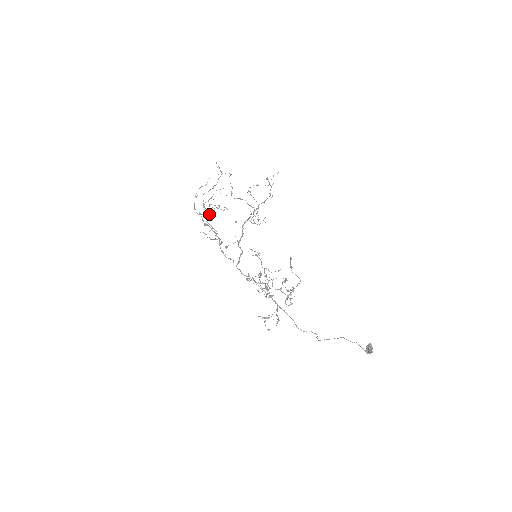
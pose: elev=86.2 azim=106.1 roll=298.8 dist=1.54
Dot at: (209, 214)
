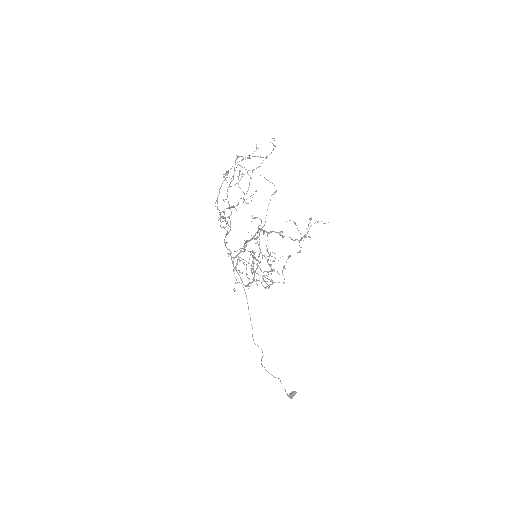
Dot at: (234, 185)
